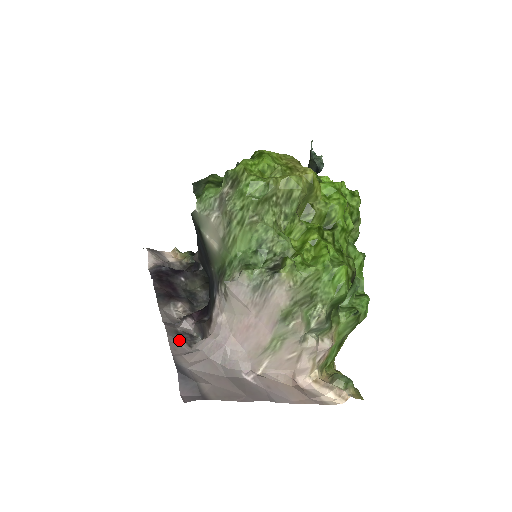
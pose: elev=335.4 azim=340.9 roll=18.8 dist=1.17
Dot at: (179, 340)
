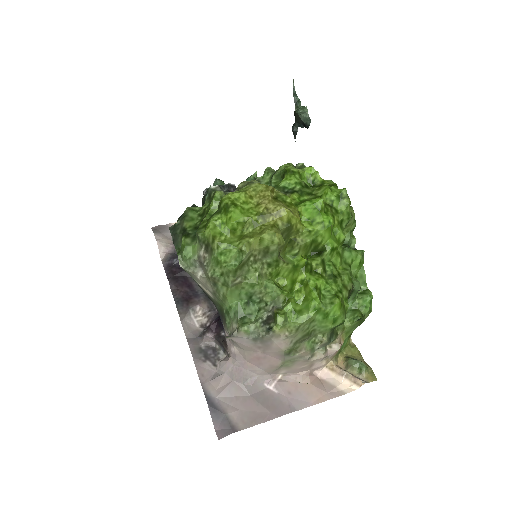
Dot at: (204, 361)
